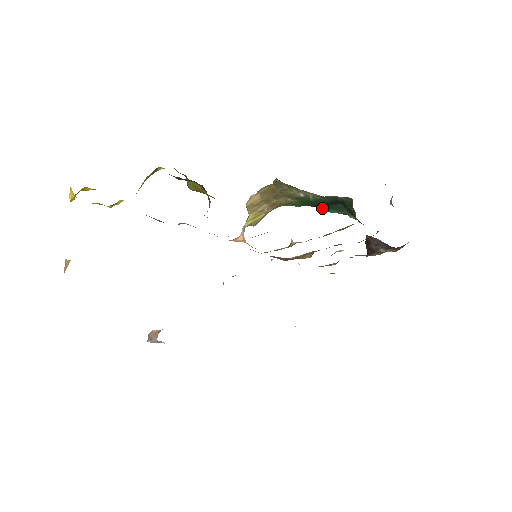
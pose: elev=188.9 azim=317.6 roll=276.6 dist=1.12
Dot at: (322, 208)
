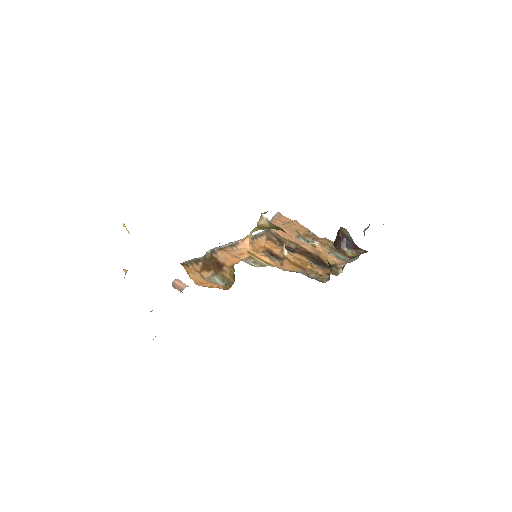
Dot at: occluded
